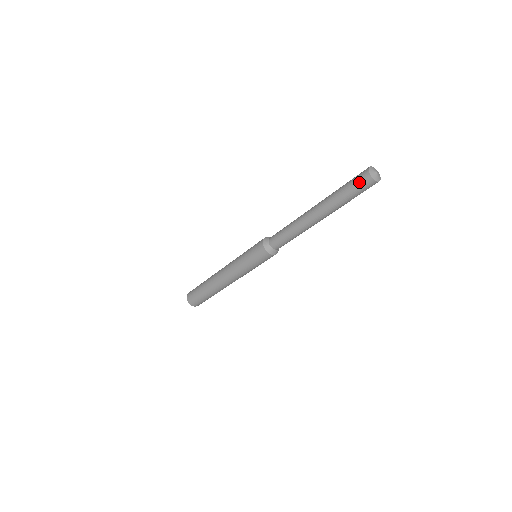
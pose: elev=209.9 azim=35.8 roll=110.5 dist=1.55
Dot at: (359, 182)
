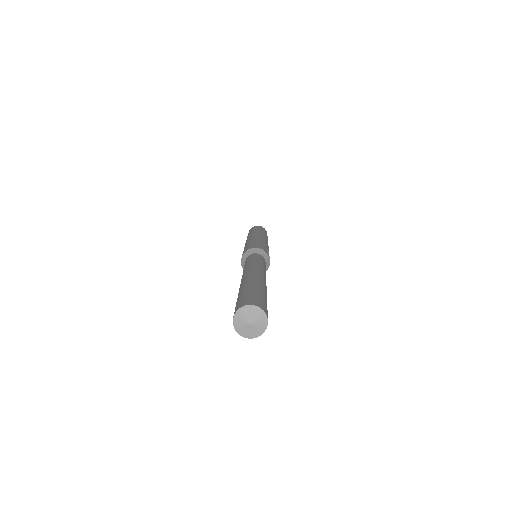
Dot at: occluded
